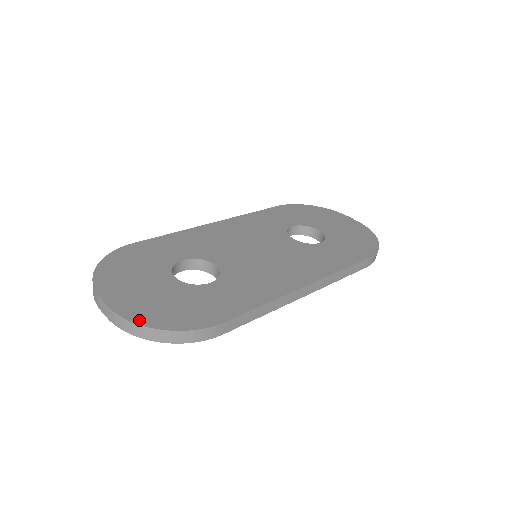
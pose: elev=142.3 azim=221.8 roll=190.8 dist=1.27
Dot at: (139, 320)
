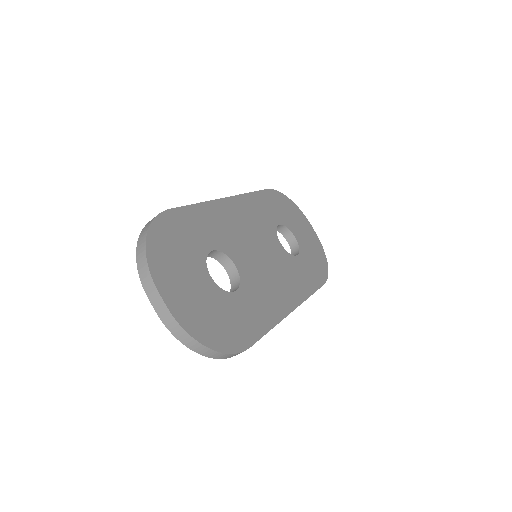
Dot at: (194, 333)
